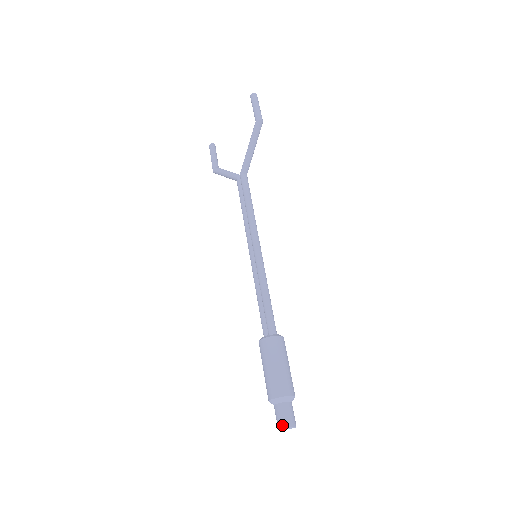
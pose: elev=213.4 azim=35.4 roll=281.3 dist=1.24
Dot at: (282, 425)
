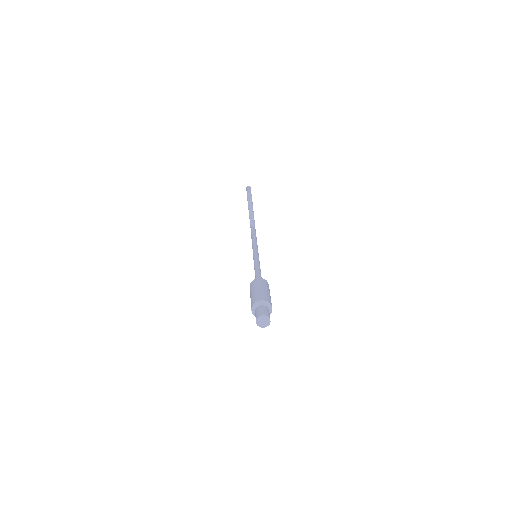
Dot at: (256, 319)
